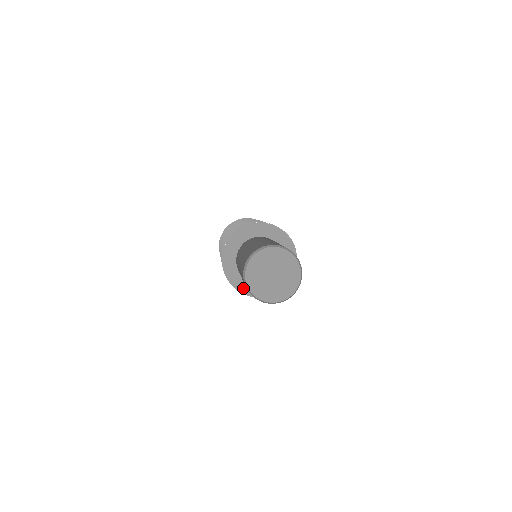
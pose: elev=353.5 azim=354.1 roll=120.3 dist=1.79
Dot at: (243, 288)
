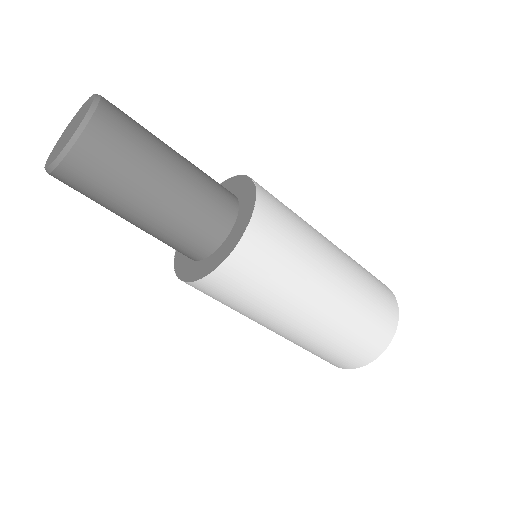
Dot at: (227, 250)
